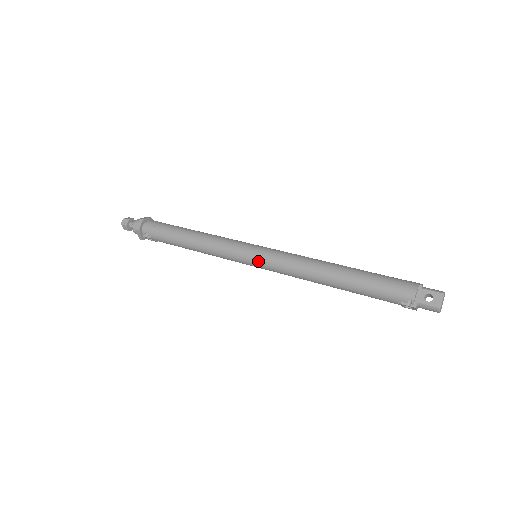
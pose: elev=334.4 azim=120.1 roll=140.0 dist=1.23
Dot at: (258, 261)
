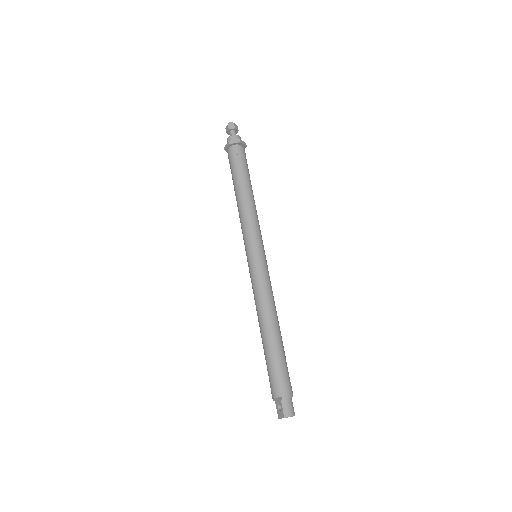
Dot at: (248, 265)
